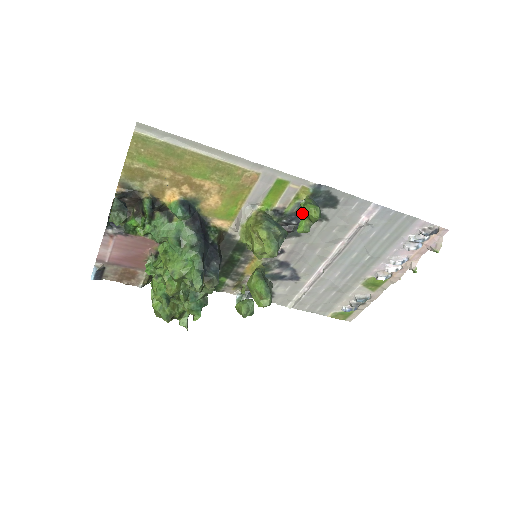
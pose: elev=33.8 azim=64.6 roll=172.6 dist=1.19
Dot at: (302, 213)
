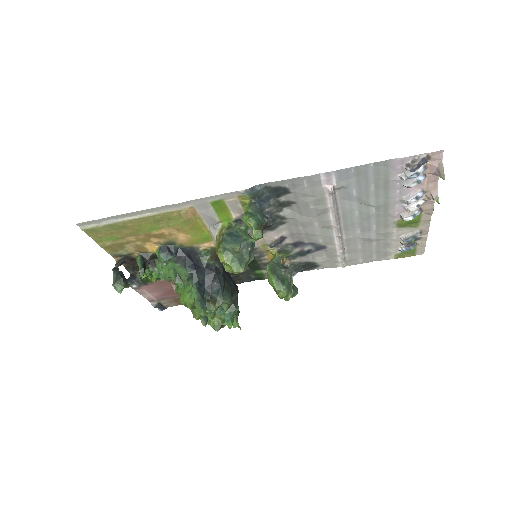
Dot at: occluded
